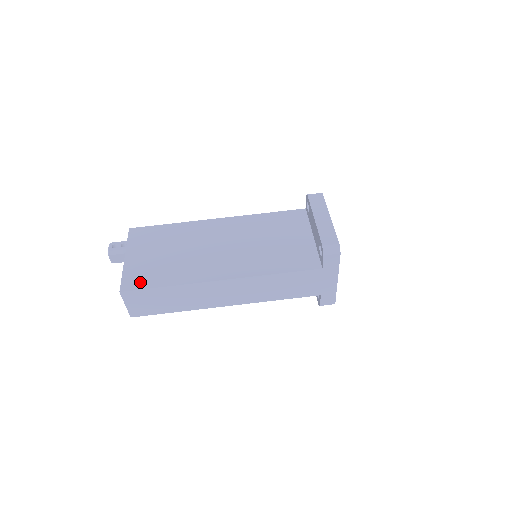
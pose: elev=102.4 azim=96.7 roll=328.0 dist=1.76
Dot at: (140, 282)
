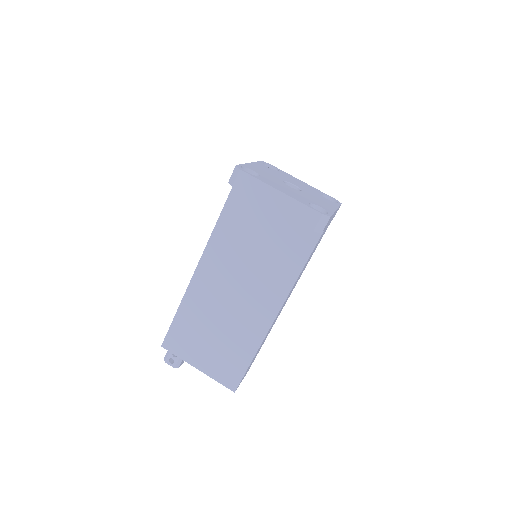
Dot at: (234, 374)
